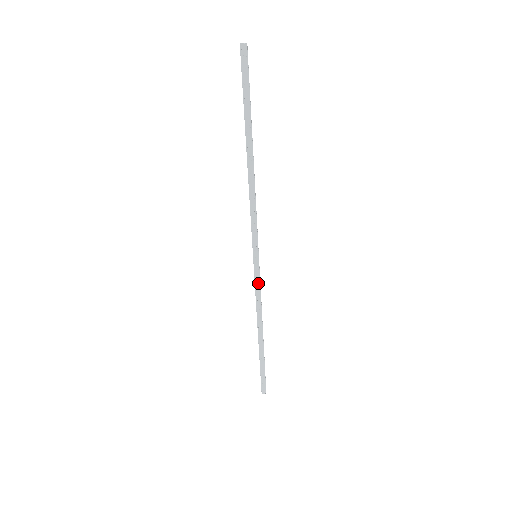
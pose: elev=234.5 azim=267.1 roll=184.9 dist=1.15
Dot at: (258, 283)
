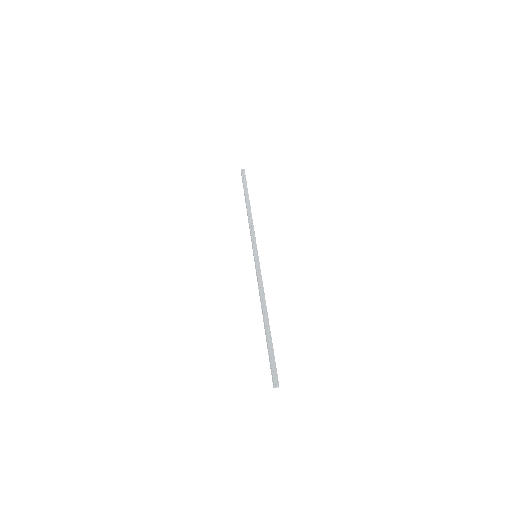
Dot at: occluded
